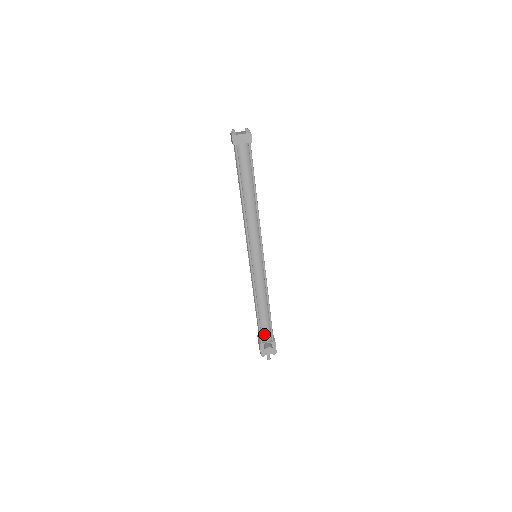
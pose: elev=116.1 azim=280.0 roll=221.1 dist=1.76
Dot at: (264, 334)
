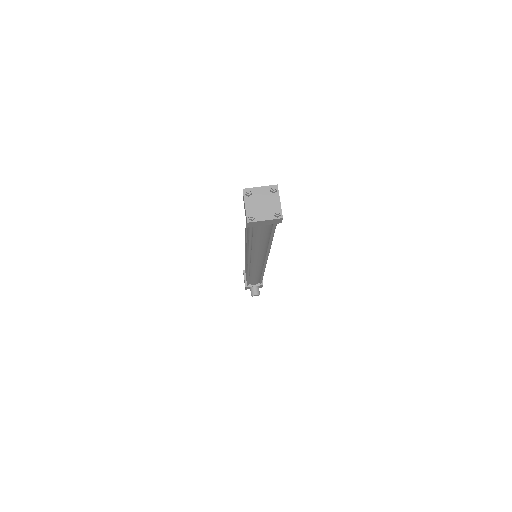
Dot at: (252, 283)
